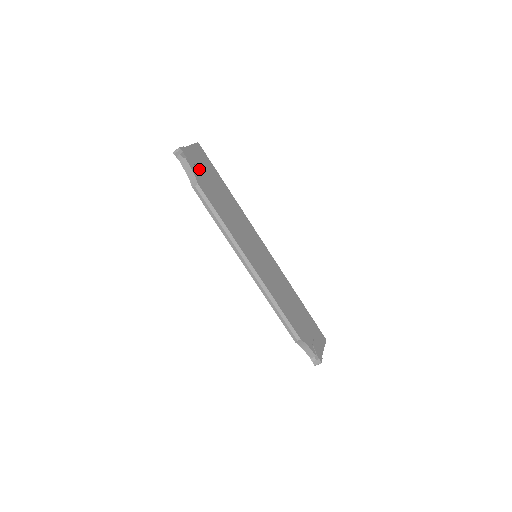
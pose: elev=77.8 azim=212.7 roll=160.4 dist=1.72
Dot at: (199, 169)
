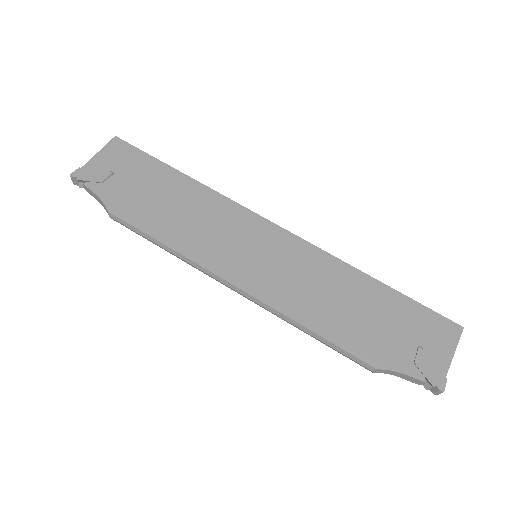
Dot at: (114, 183)
